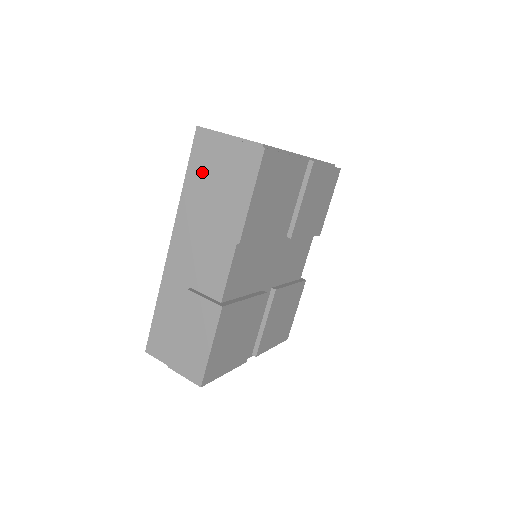
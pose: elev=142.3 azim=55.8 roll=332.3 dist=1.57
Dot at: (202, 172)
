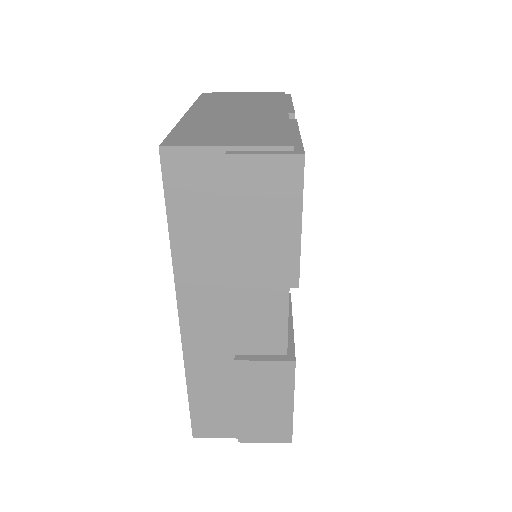
Dot at: (197, 212)
